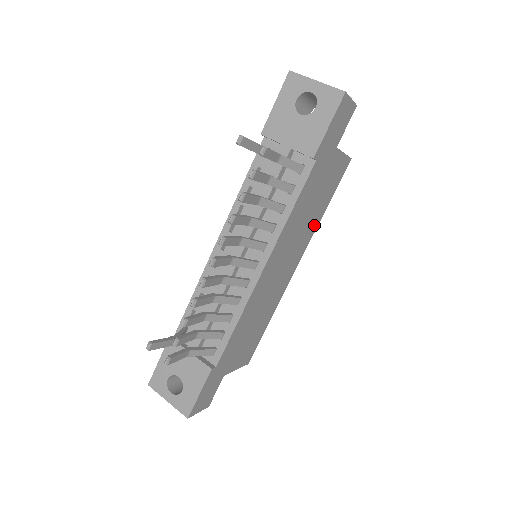
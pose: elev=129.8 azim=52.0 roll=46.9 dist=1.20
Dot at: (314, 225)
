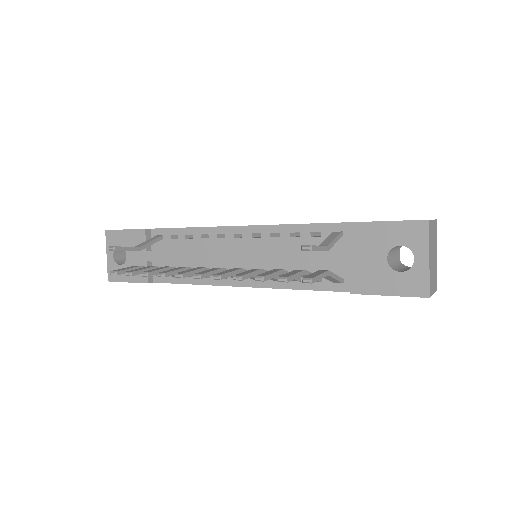
Dot at: occluded
